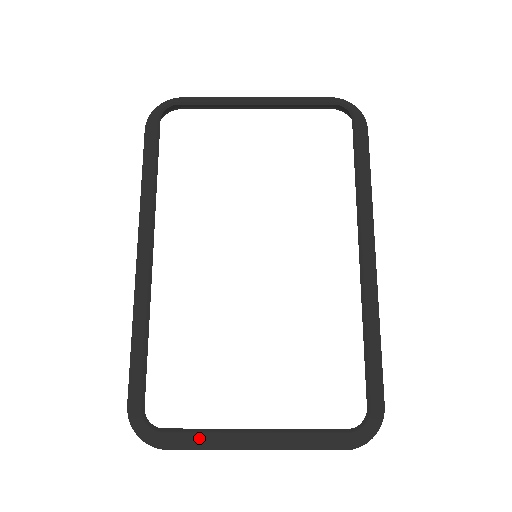
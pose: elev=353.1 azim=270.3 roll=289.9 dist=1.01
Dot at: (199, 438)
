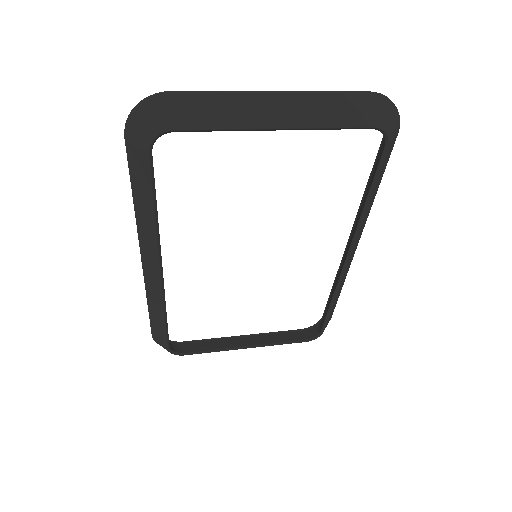
Dot at: occluded
